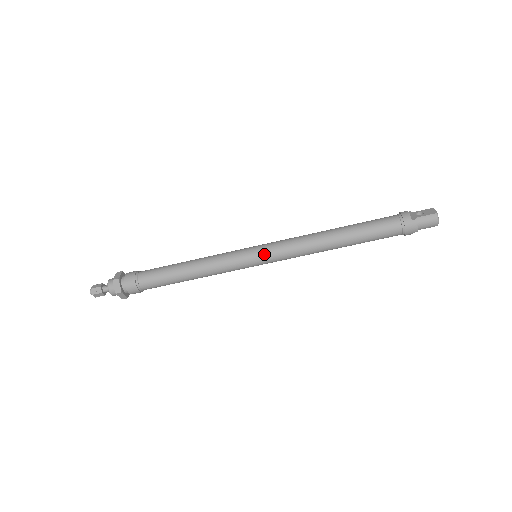
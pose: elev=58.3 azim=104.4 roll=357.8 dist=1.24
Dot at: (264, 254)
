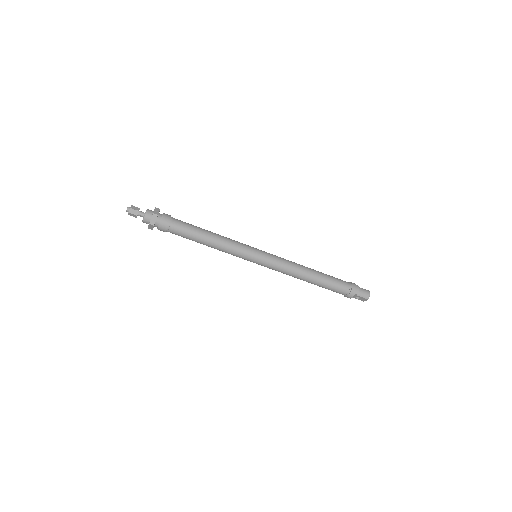
Dot at: (265, 253)
